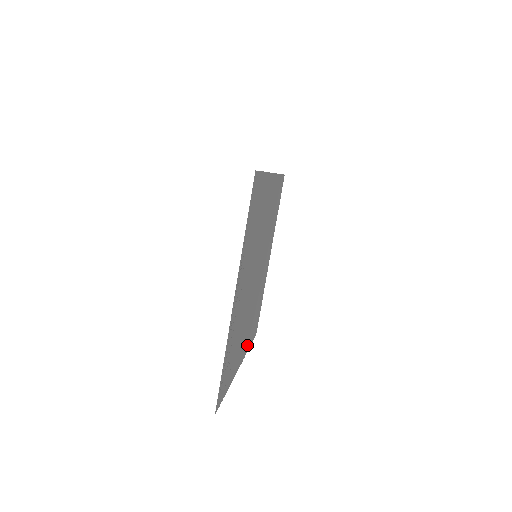
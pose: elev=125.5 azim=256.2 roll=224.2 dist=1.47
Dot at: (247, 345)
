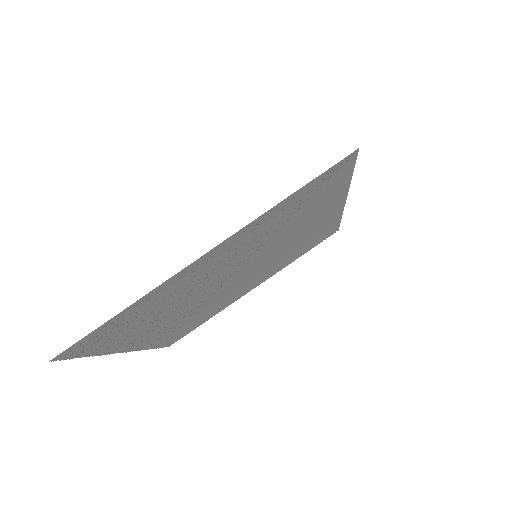
Dot at: (153, 342)
